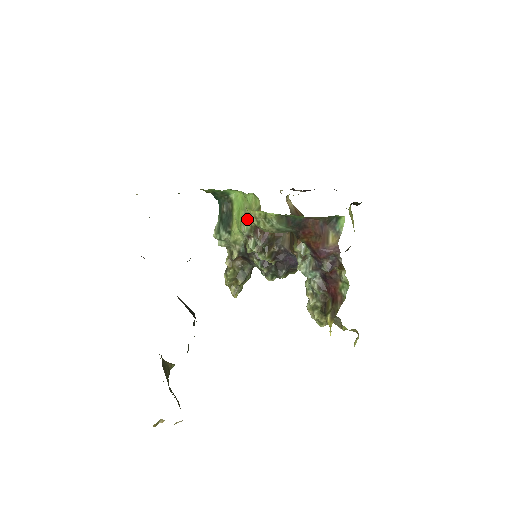
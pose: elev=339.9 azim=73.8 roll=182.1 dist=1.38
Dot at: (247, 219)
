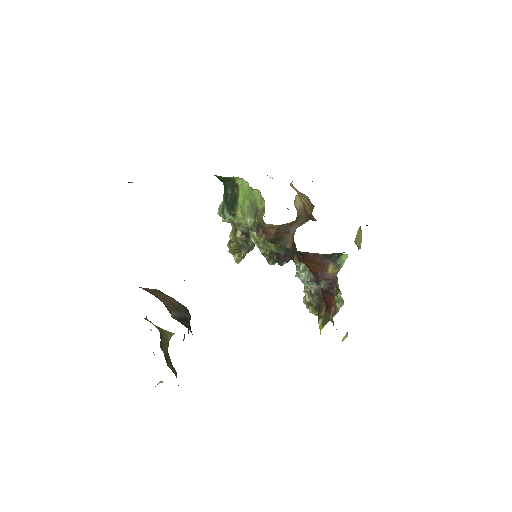
Dot at: (251, 212)
